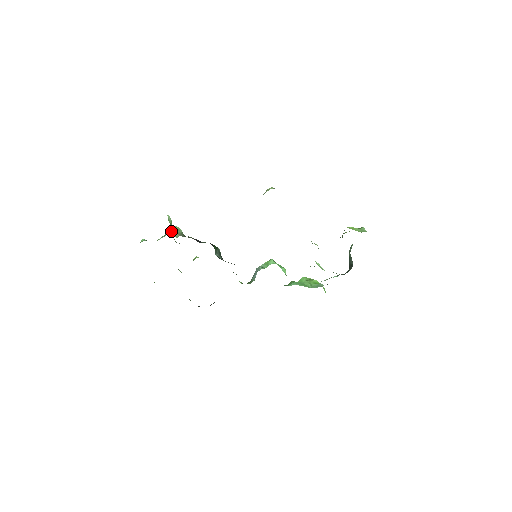
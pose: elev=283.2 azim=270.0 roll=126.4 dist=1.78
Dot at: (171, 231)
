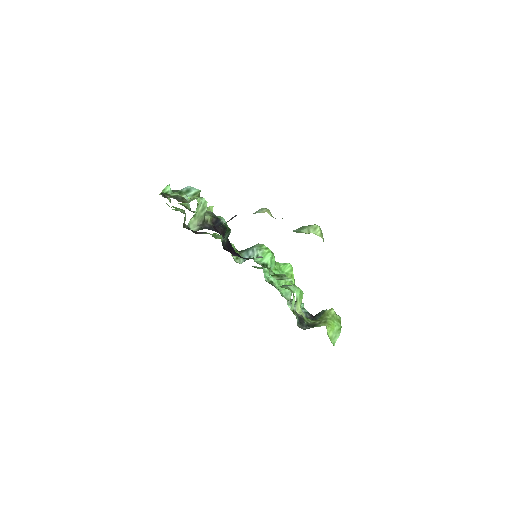
Dot at: occluded
